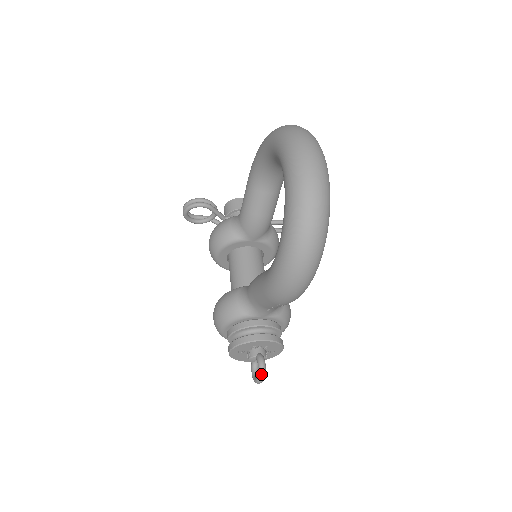
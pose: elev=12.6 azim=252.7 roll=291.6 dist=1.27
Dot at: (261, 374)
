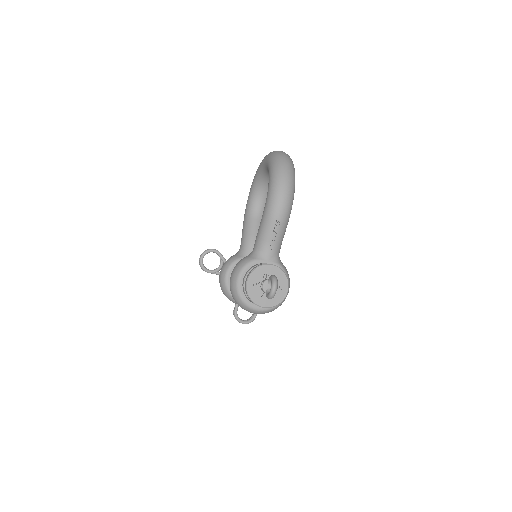
Dot at: (274, 279)
